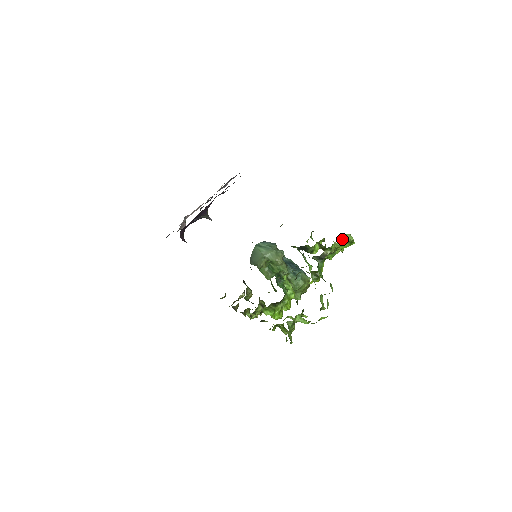
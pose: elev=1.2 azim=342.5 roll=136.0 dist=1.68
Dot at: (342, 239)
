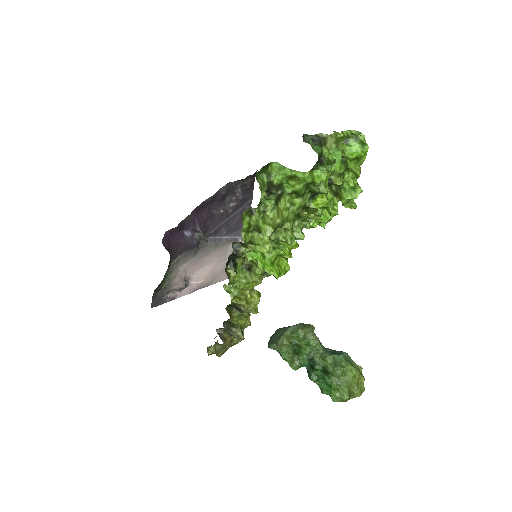
Dot at: (347, 135)
